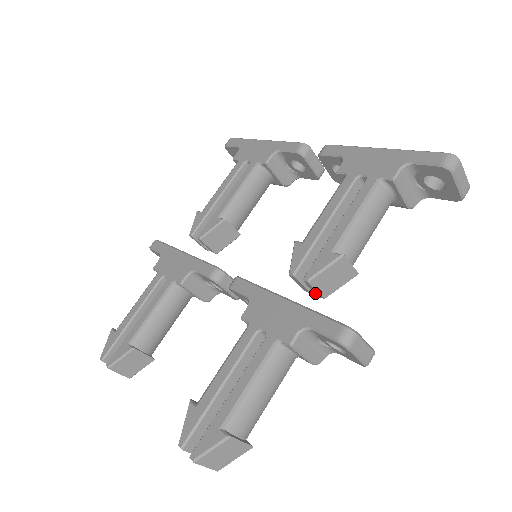
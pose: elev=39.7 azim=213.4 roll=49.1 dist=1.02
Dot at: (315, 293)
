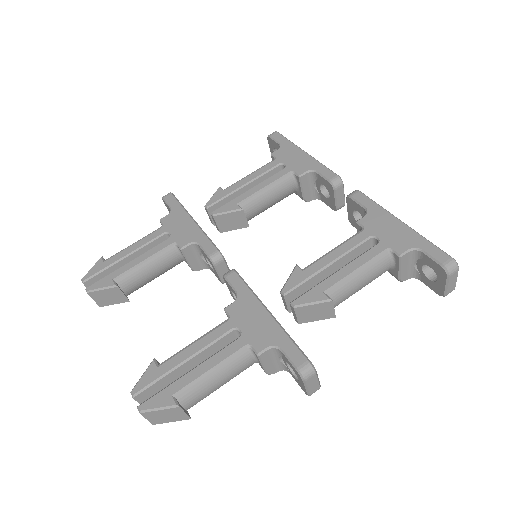
Dot at: (294, 316)
